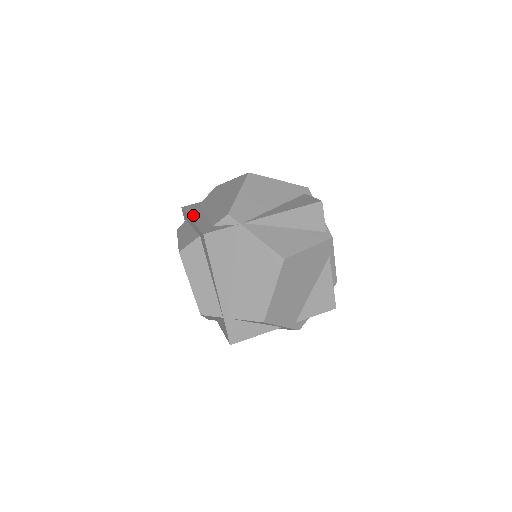
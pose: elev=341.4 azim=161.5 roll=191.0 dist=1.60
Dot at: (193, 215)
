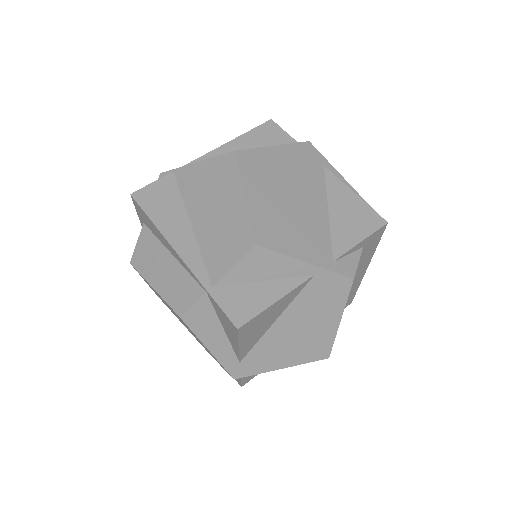
Dot at: occluded
